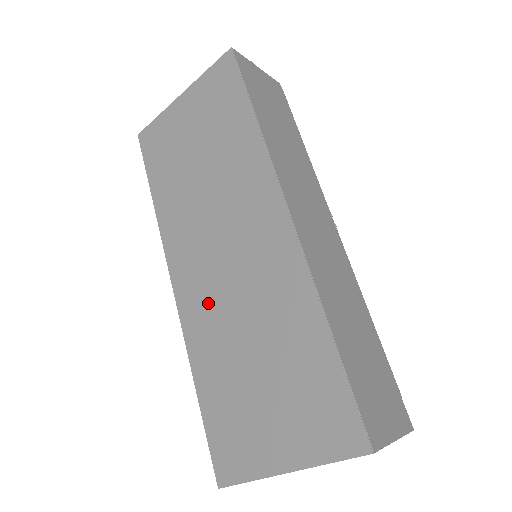
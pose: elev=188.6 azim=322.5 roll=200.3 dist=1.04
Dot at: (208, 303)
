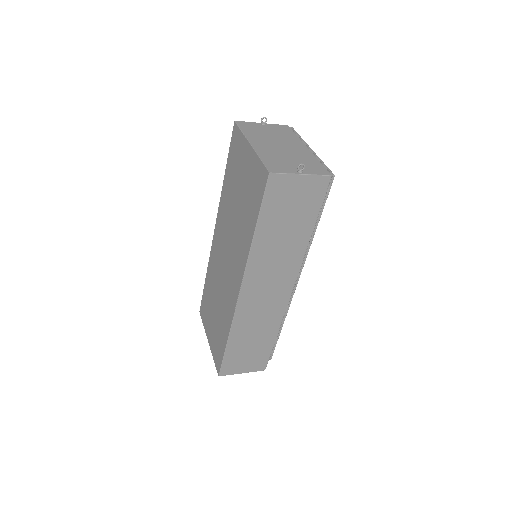
Dot at: (217, 263)
